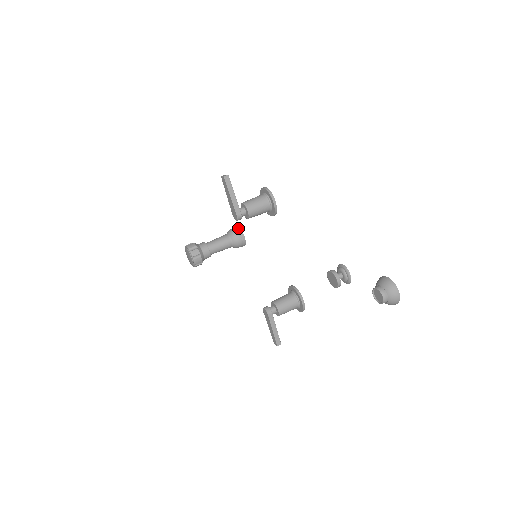
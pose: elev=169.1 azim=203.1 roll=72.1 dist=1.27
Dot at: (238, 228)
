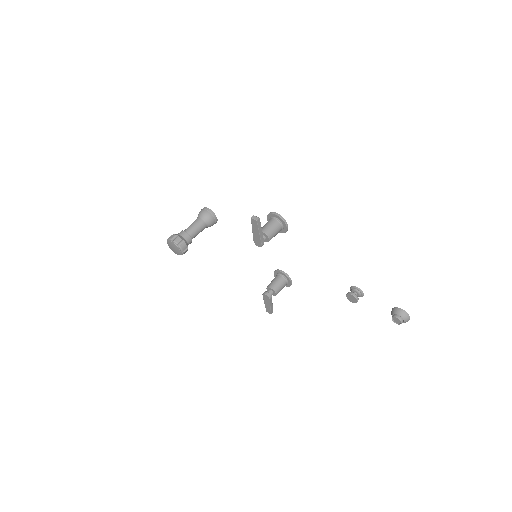
Dot at: (211, 212)
